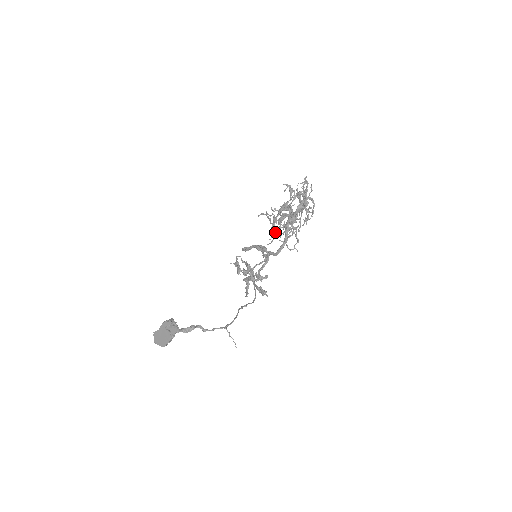
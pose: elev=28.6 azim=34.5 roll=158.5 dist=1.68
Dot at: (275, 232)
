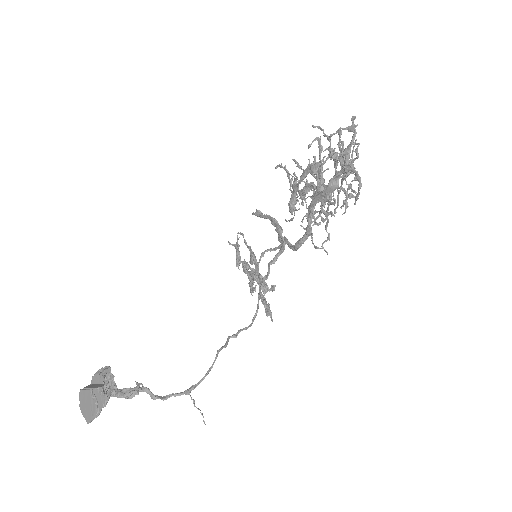
Dot at: (295, 208)
